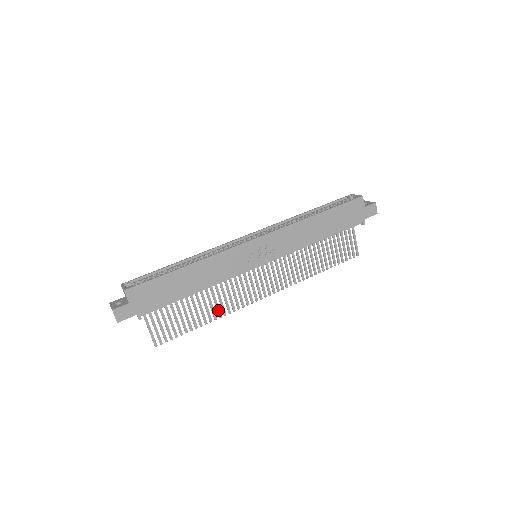
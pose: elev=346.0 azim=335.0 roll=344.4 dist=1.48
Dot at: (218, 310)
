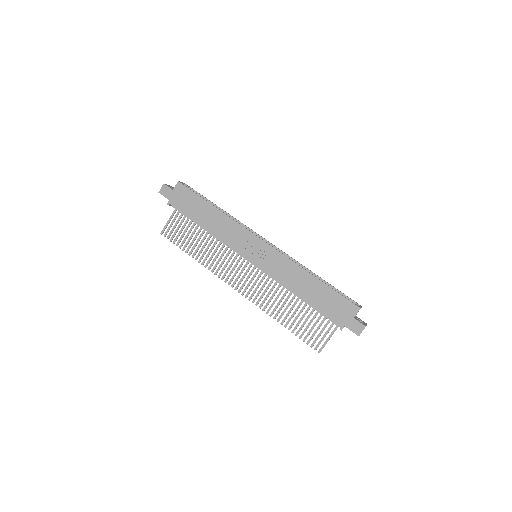
Dot at: (206, 259)
